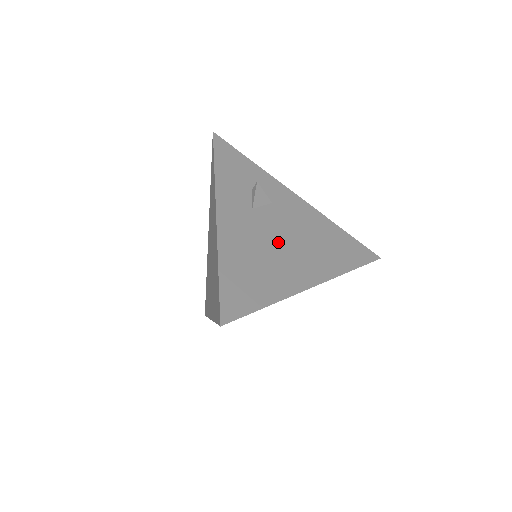
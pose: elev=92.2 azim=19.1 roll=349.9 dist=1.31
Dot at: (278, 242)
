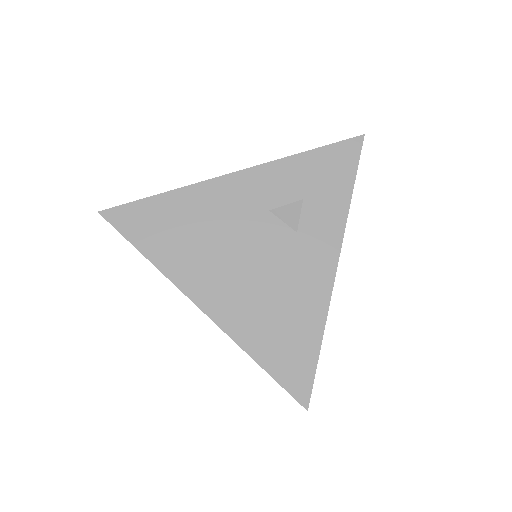
Dot at: (238, 251)
